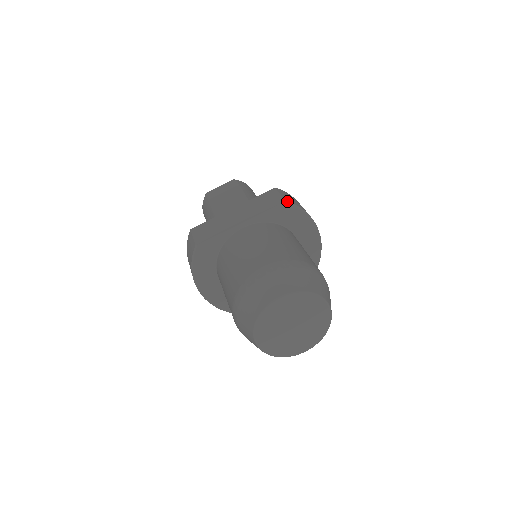
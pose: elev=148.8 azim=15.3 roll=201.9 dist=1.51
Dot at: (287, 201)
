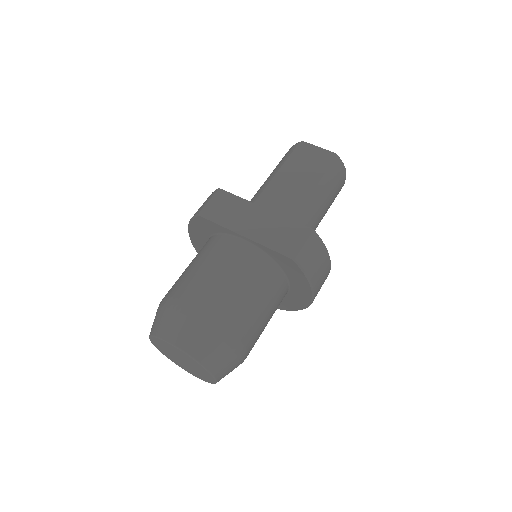
Dot at: (296, 260)
